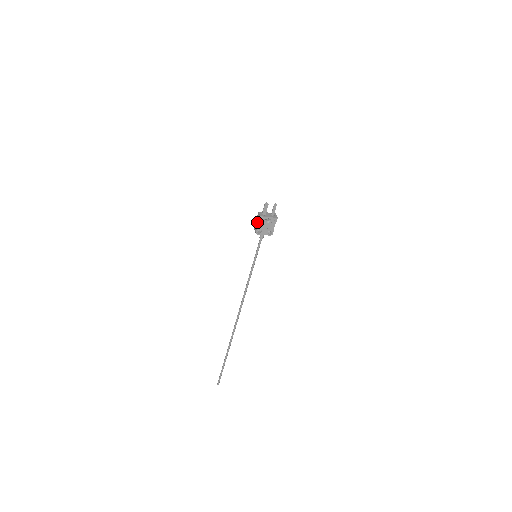
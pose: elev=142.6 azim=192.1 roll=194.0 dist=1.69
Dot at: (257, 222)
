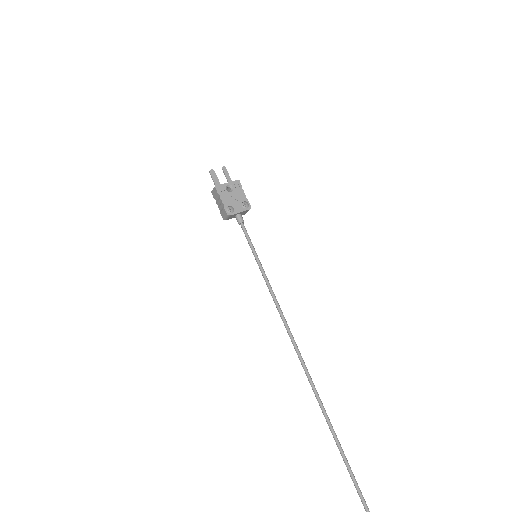
Dot at: (219, 203)
